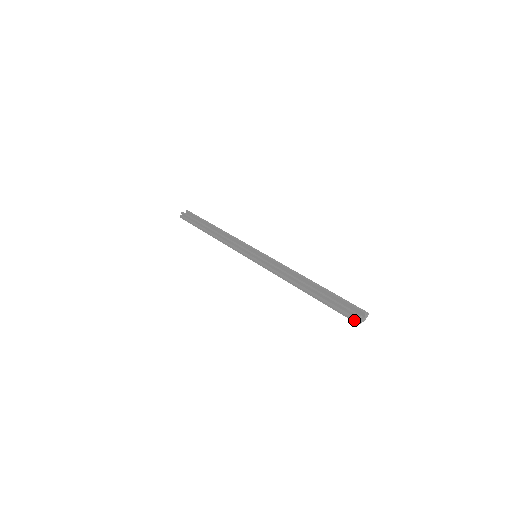
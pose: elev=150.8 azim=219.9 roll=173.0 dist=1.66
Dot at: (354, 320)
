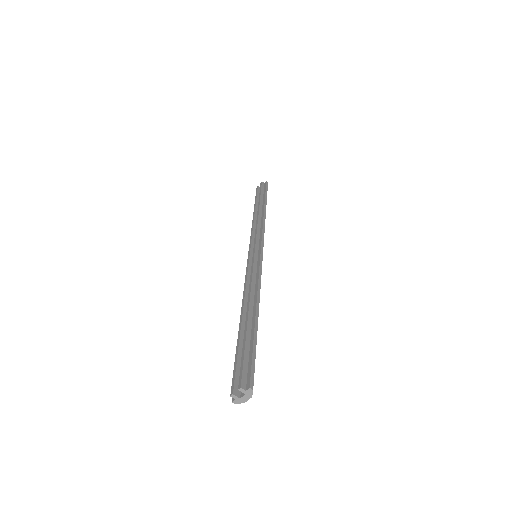
Dot at: (232, 397)
